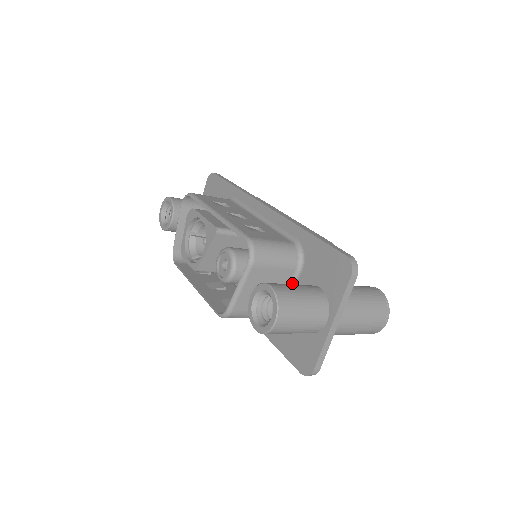
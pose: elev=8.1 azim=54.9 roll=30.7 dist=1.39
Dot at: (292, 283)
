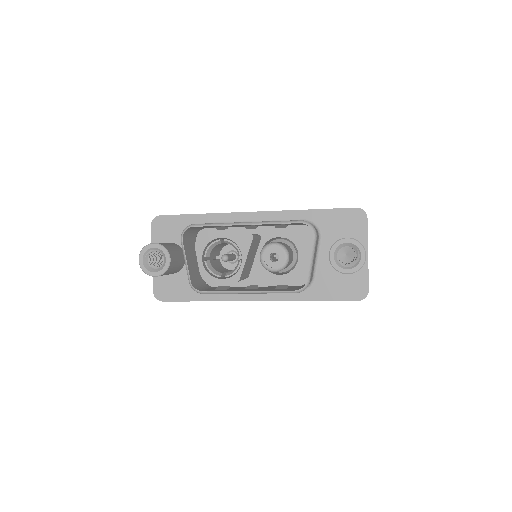
Dot at: (318, 249)
